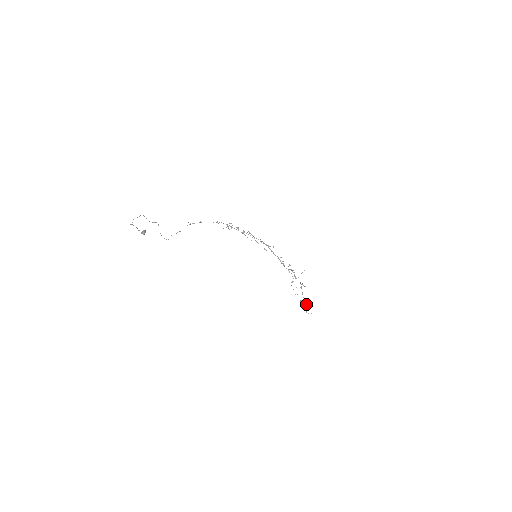
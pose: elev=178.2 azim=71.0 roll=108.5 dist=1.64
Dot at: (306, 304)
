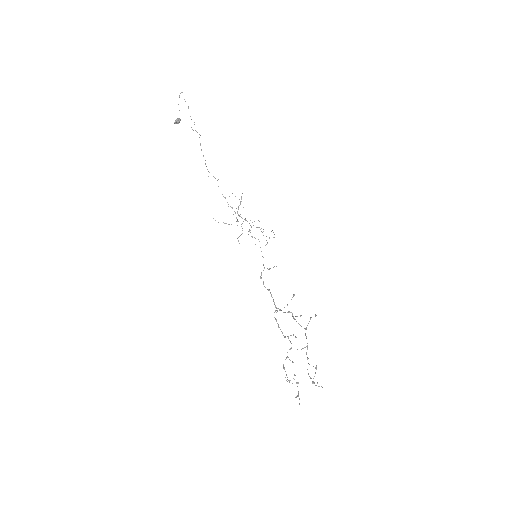
Dot at: occluded
